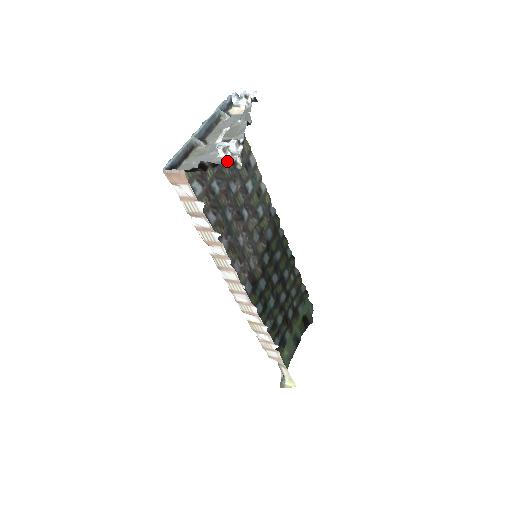
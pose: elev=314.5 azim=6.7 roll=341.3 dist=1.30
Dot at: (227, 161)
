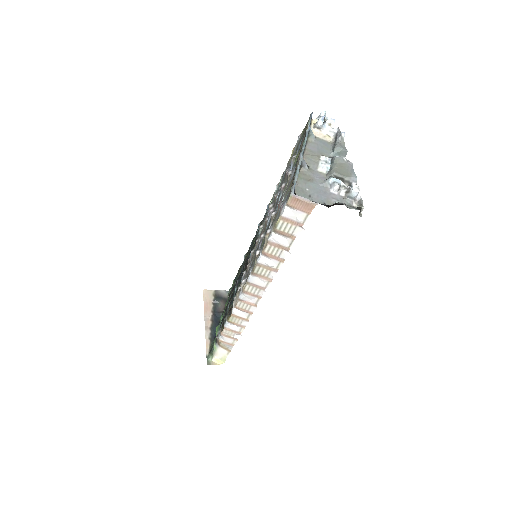
Dot at: (344, 202)
